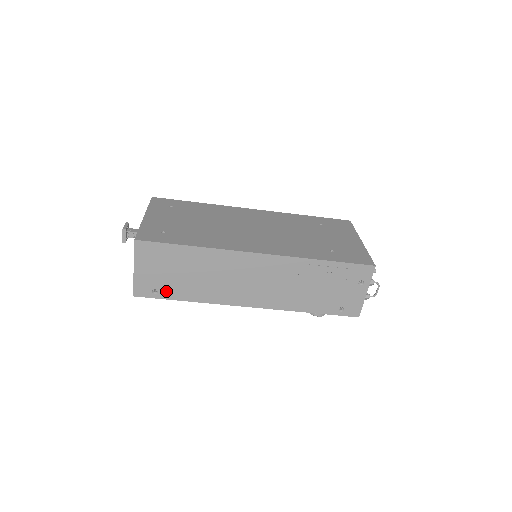
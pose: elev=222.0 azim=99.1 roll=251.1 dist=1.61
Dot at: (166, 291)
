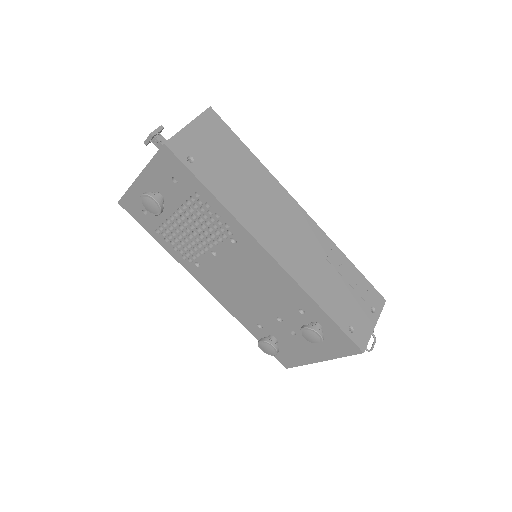
Dot at: (202, 169)
